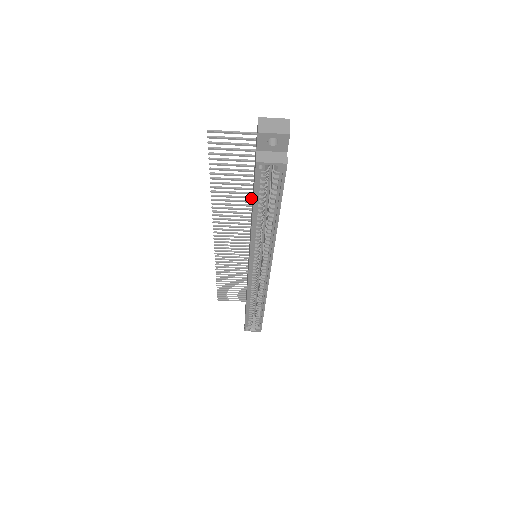
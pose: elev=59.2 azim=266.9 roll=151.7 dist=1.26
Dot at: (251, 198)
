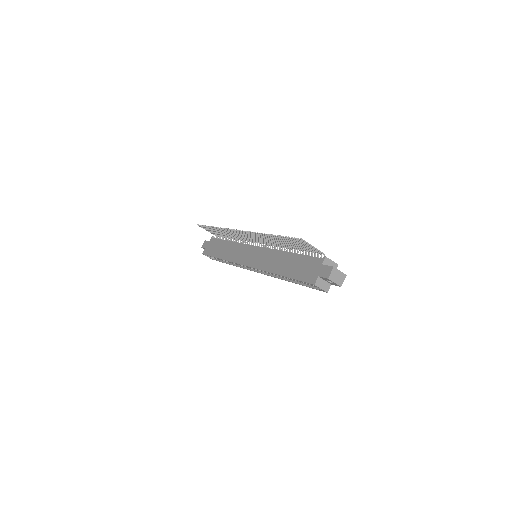
Dot at: (285, 247)
